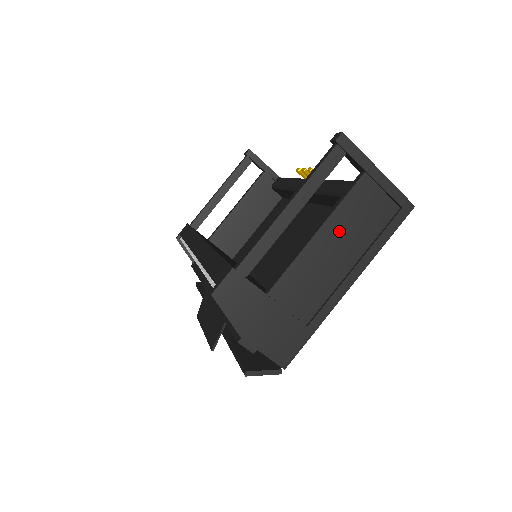
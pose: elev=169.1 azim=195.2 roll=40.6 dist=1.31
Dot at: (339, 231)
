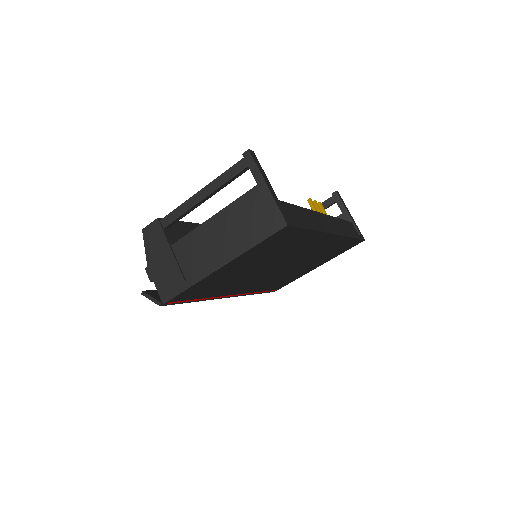
Dot at: (227, 222)
